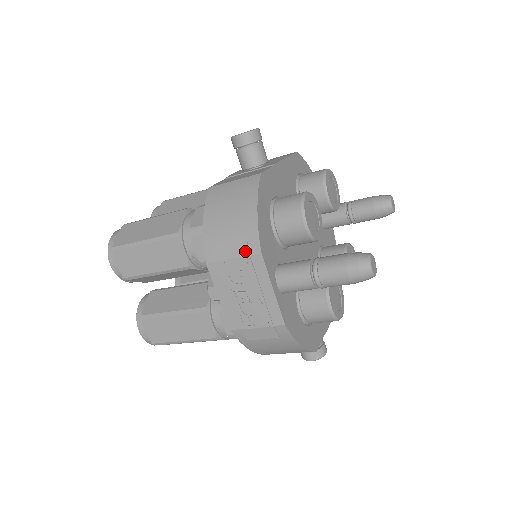
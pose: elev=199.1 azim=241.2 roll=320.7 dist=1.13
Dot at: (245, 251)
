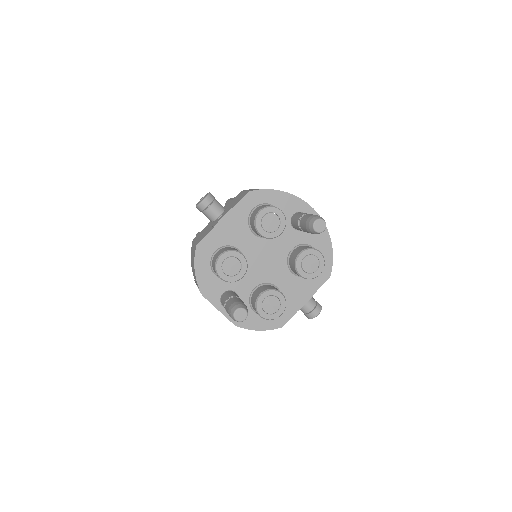
Dot at: occluded
